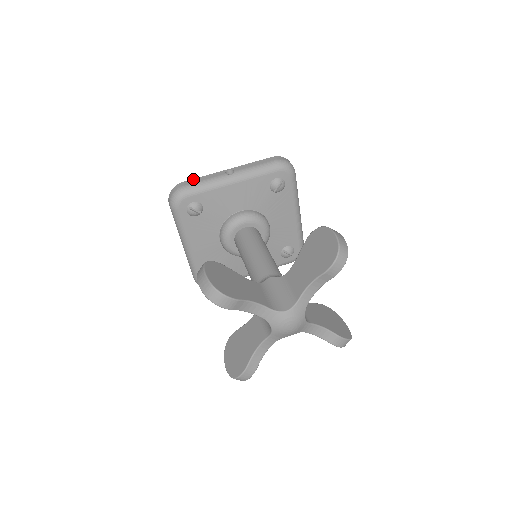
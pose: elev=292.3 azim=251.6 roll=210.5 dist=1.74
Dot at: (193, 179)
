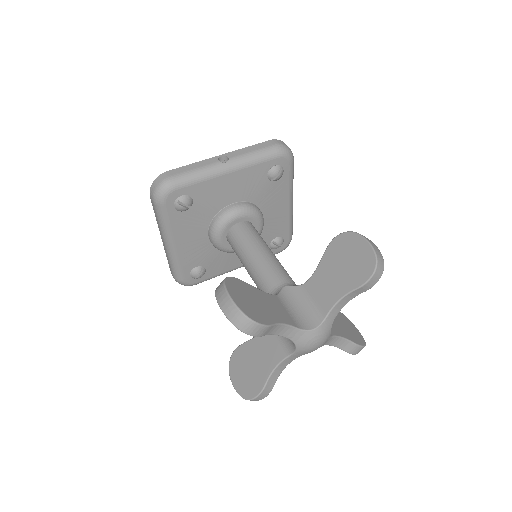
Dot at: (180, 167)
